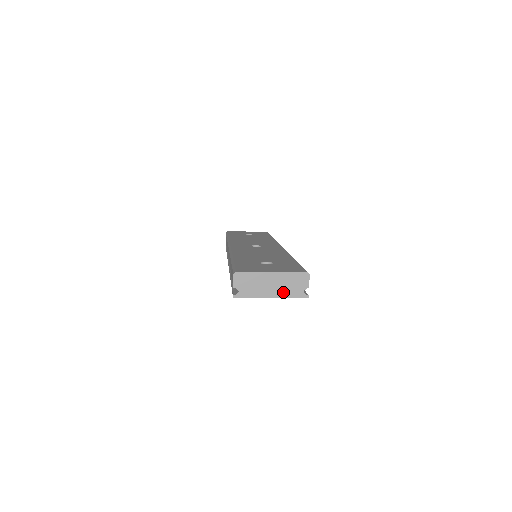
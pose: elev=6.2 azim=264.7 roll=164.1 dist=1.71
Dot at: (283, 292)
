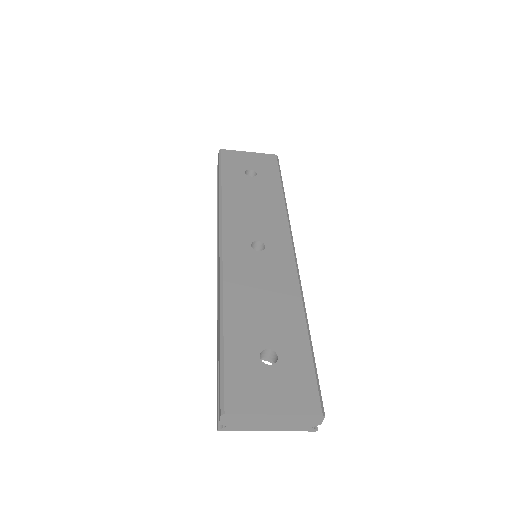
Dot at: (285, 427)
